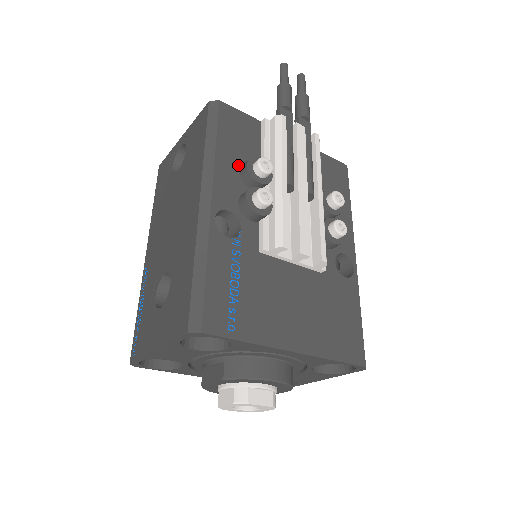
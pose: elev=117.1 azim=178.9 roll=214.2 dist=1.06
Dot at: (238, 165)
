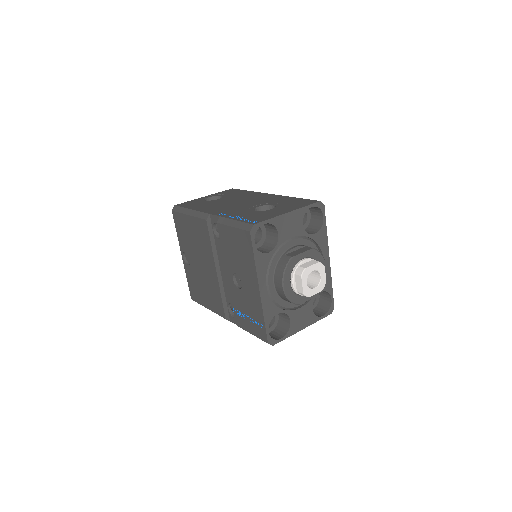
Dot at: occluded
